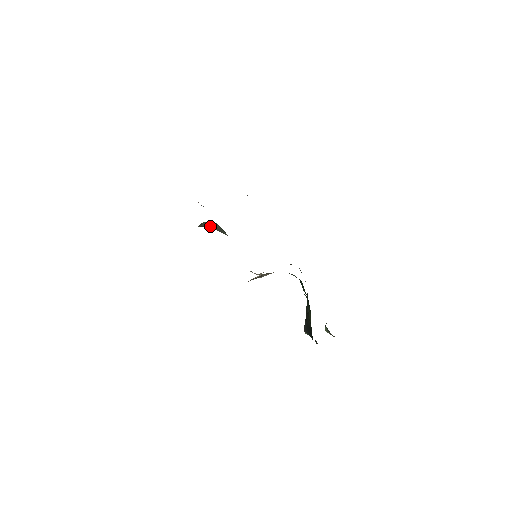
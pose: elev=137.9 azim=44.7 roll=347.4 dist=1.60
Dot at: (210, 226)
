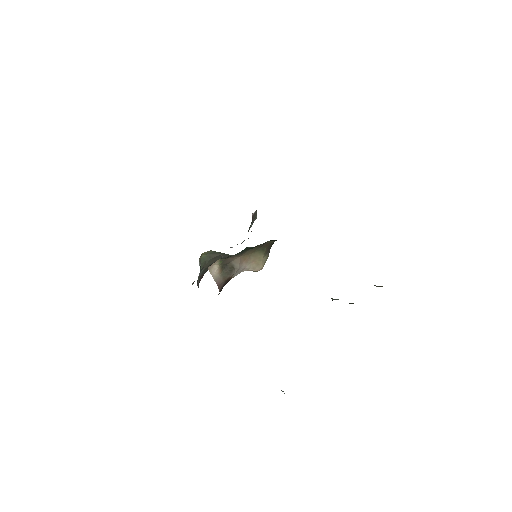
Dot at: (214, 257)
